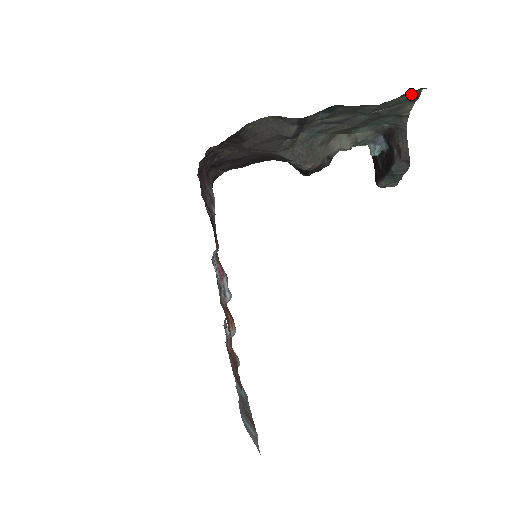
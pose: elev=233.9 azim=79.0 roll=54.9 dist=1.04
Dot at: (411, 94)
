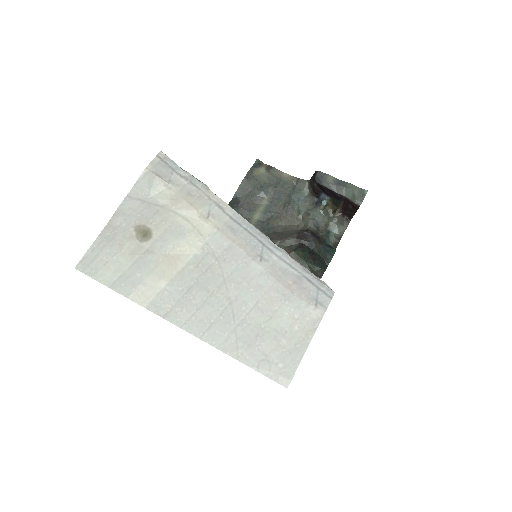
Dot at: (262, 168)
